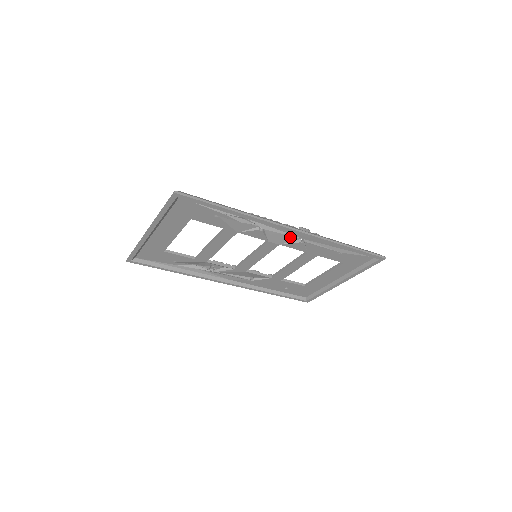
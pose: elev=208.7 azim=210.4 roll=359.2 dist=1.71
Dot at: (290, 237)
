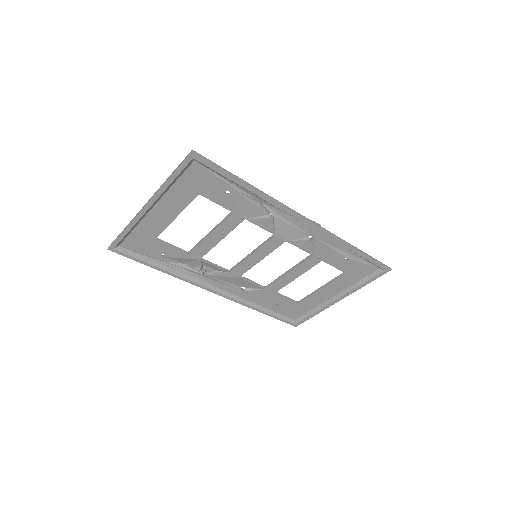
Dot at: (299, 233)
